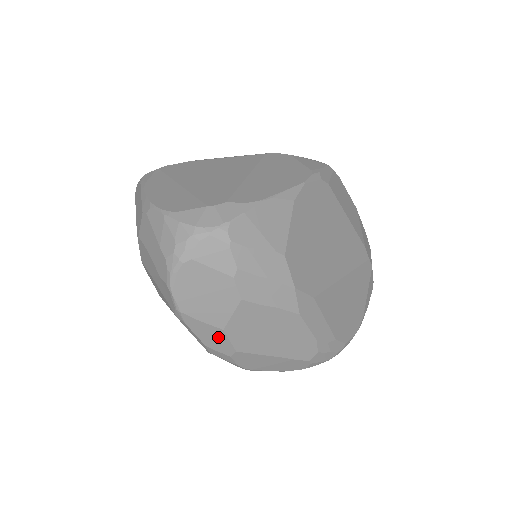
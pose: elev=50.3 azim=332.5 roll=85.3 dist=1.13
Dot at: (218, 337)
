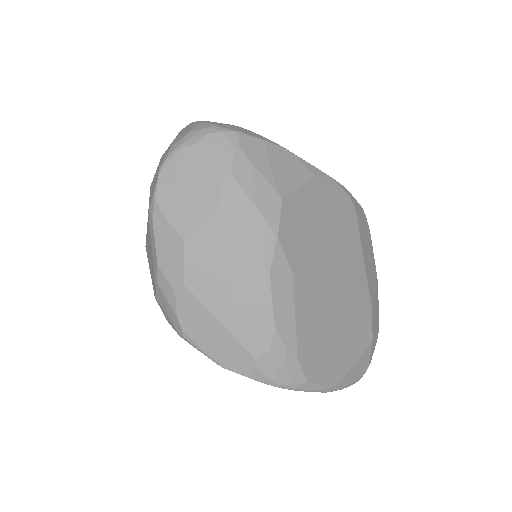
Dot at: (175, 253)
